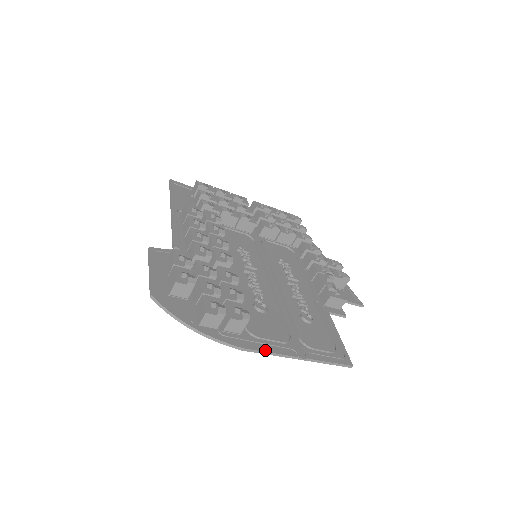
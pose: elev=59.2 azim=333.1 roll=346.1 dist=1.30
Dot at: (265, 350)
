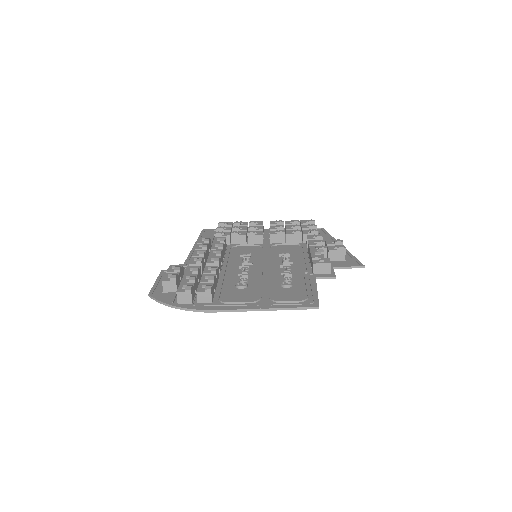
Dot at: (229, 309)
